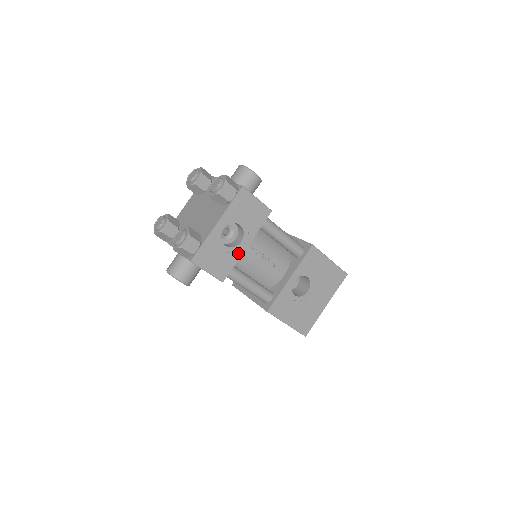
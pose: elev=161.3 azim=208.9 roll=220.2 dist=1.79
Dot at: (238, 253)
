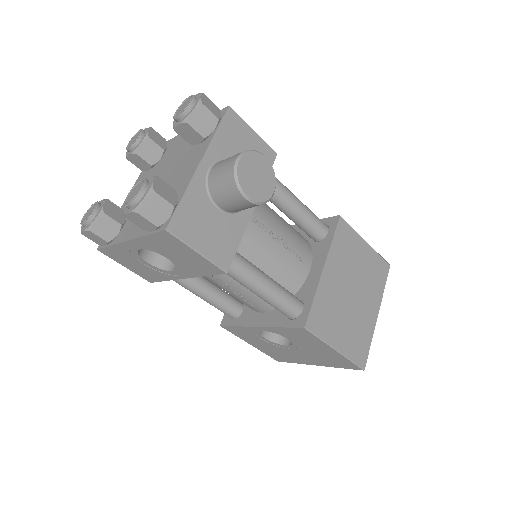
Dot at: (169, 276)
